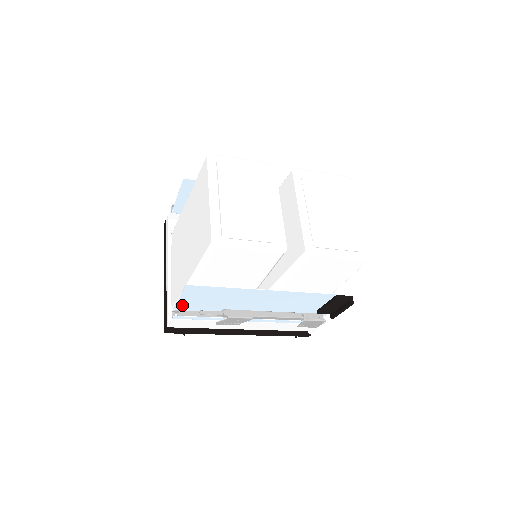
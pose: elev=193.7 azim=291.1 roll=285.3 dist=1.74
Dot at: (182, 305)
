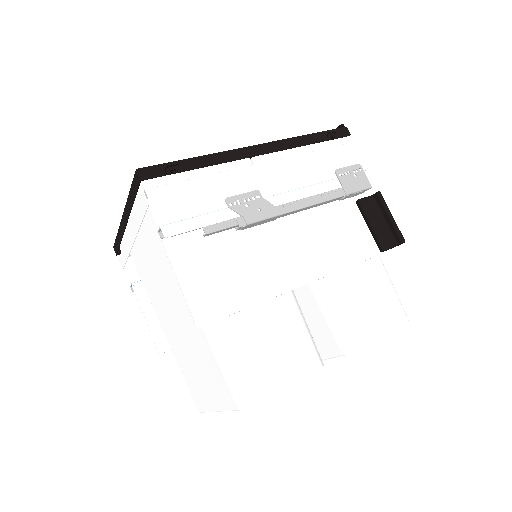
Dot at: (146, 299)
